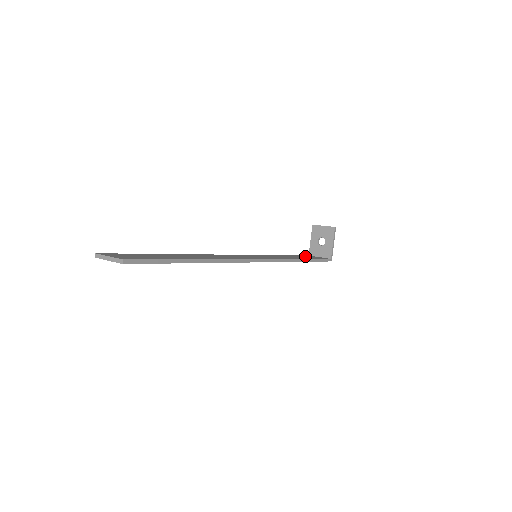
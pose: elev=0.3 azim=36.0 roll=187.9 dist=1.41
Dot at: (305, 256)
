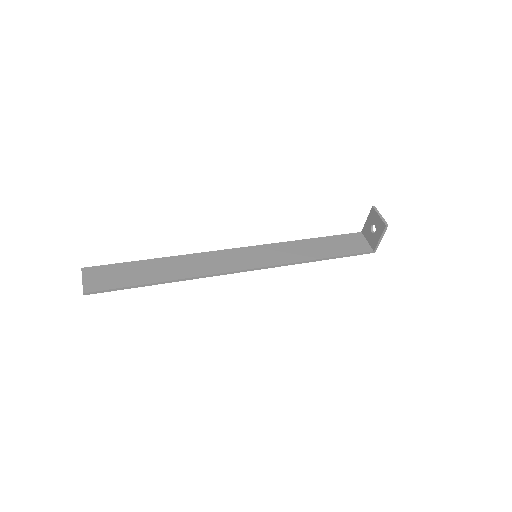
Dot at: (345, 240)
